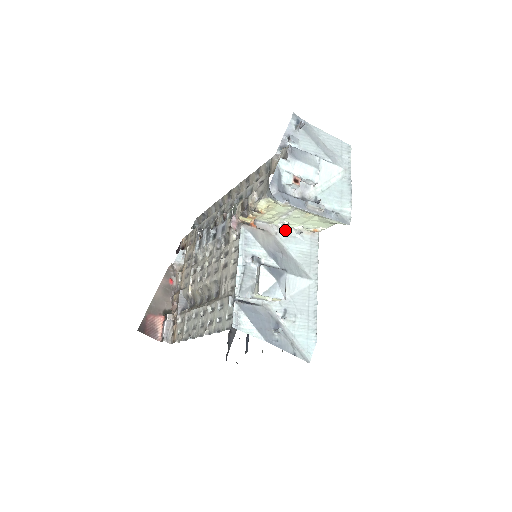
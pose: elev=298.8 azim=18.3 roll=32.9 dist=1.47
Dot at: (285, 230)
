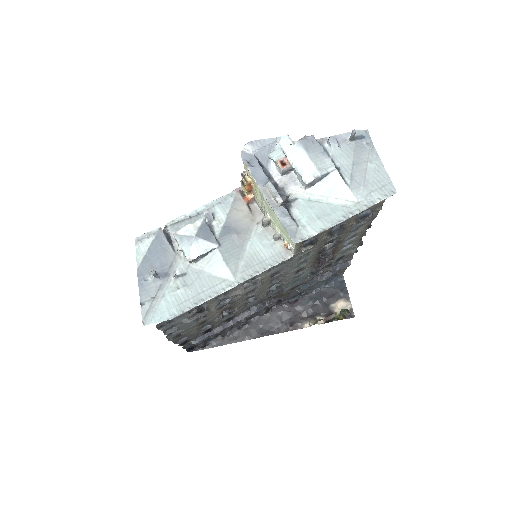
Dot at: (263, 222)
